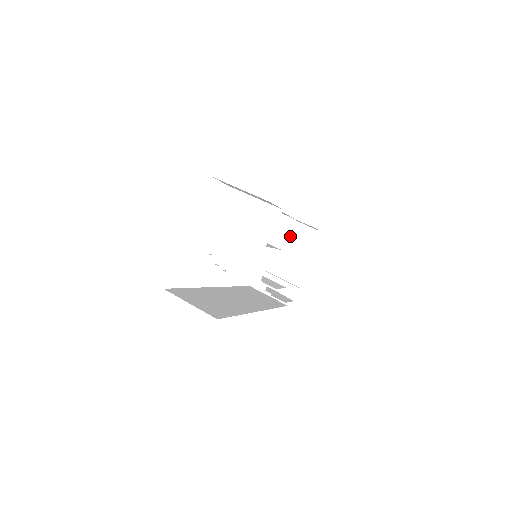
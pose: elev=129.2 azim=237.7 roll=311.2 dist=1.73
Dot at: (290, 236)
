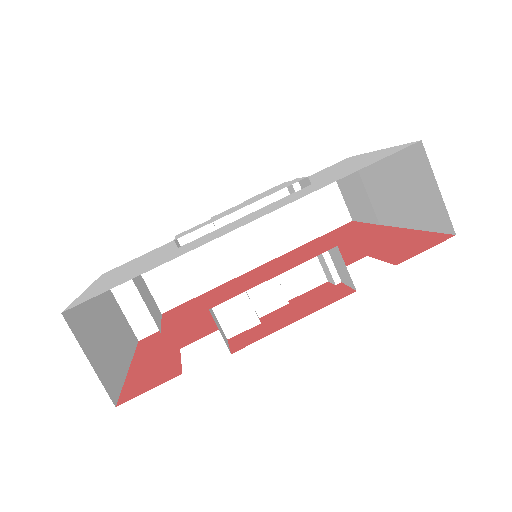
Dot at: (415, 179)
